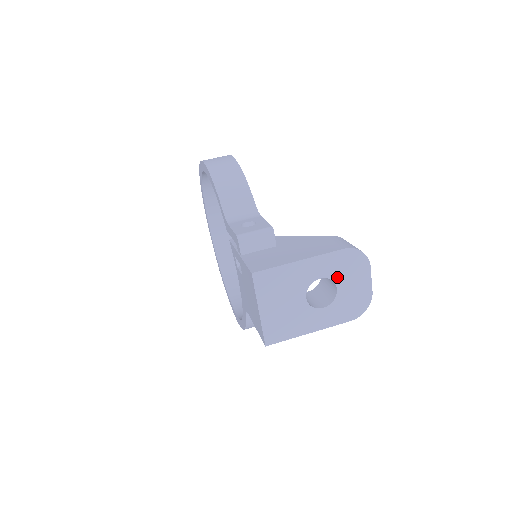
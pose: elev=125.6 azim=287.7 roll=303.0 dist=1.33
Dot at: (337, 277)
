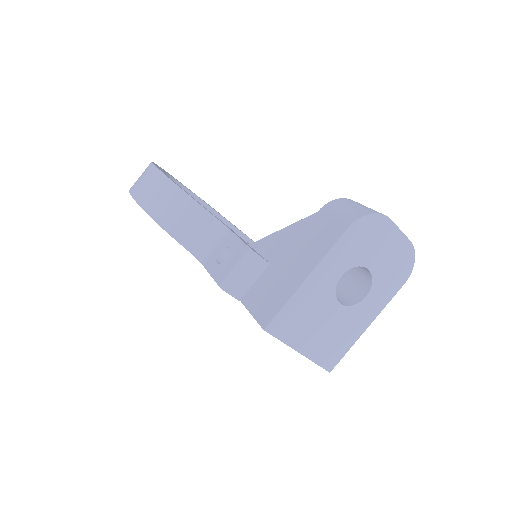
Dot at: (360, 259)
